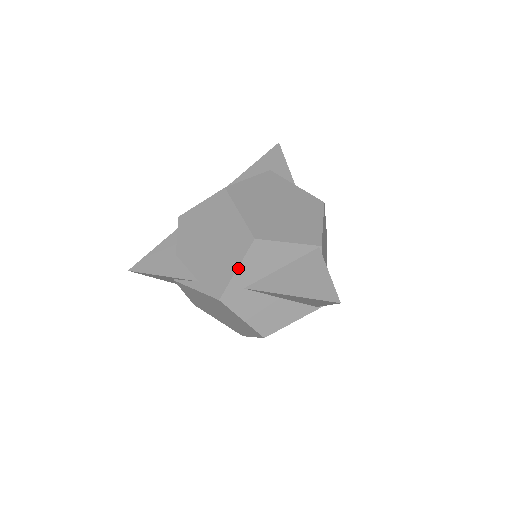
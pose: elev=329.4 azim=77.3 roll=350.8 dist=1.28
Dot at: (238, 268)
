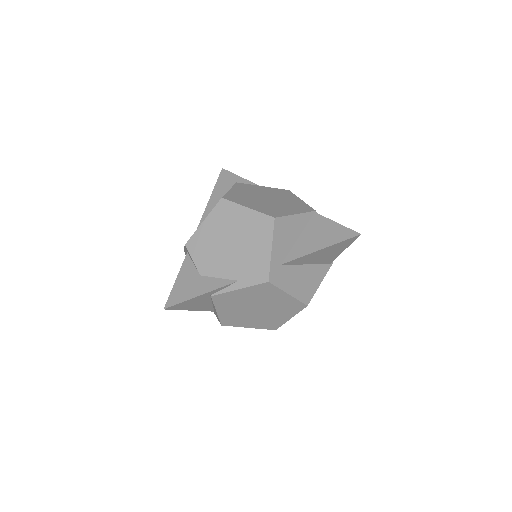
Dot at: (272, 247)
